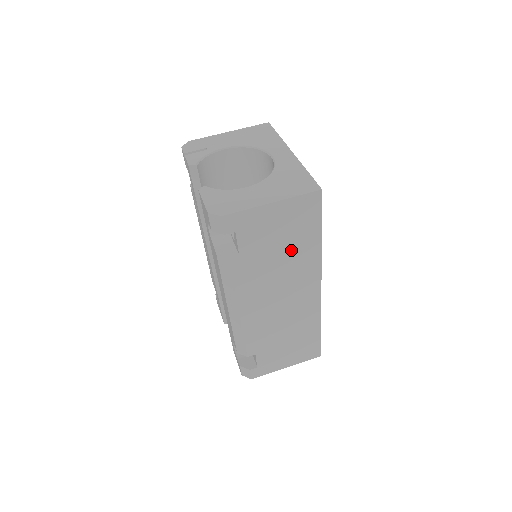
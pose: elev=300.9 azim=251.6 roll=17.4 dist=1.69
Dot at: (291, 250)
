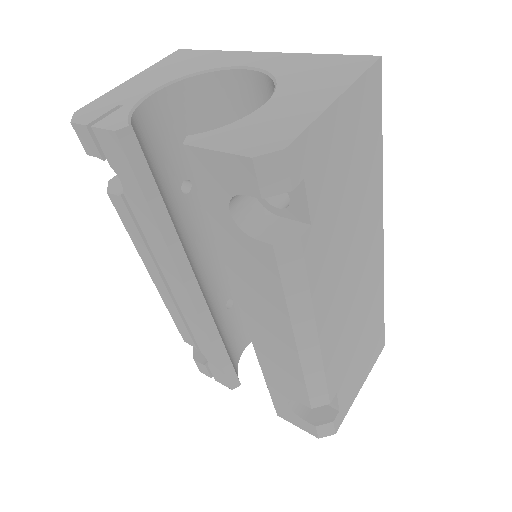
Dot at: (358, 189)
